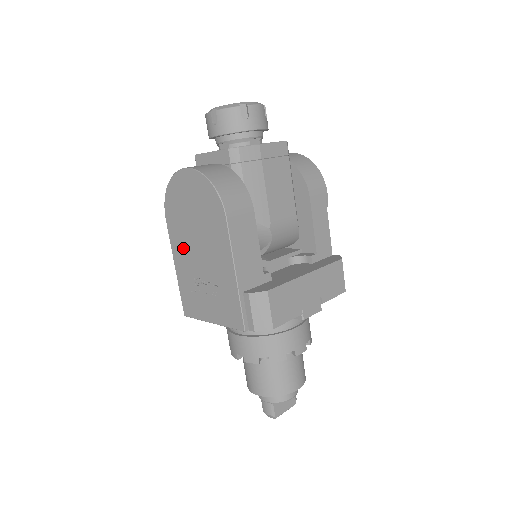
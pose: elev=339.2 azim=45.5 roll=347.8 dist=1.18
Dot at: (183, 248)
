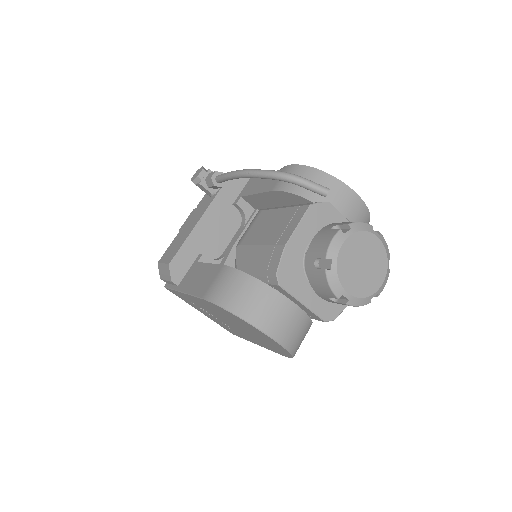
Dot at: (209, 309)
